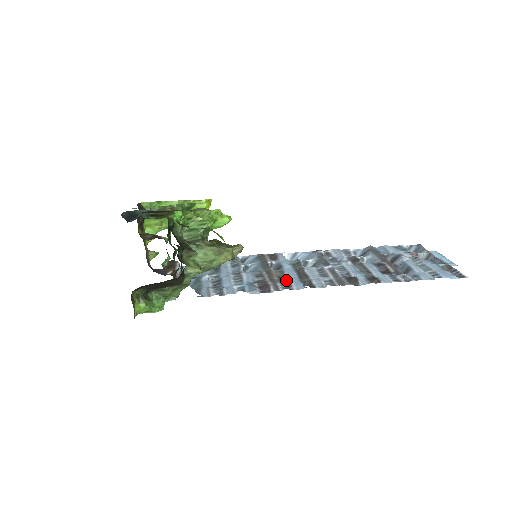
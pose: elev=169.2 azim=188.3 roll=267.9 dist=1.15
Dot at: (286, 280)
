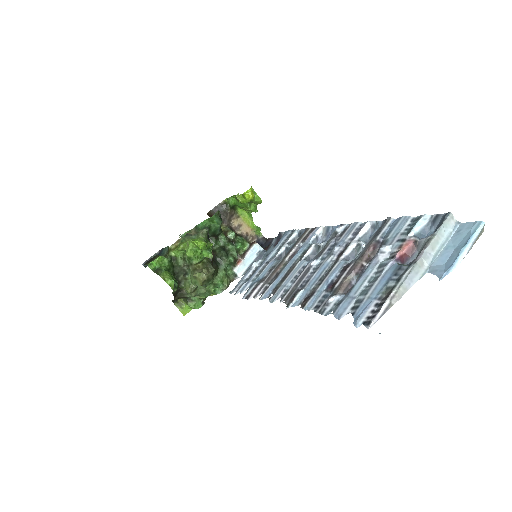
Dot at: (273, 281)
